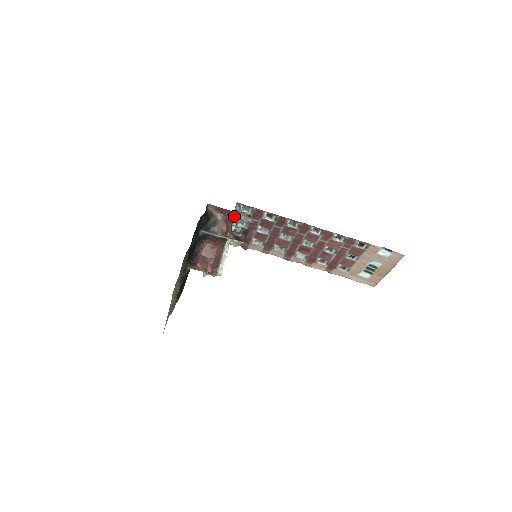
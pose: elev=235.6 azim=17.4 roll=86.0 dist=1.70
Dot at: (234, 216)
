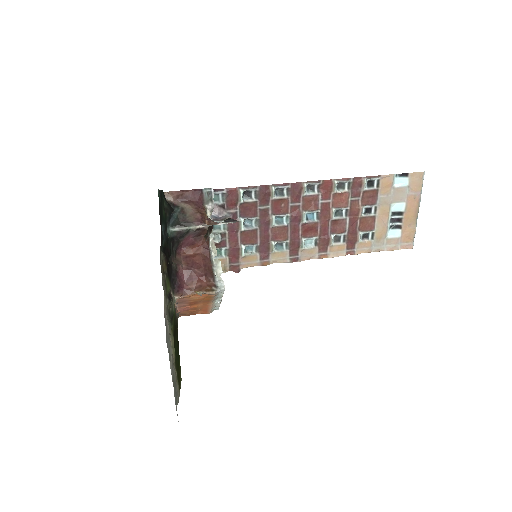
Dot at: (203, 197)
